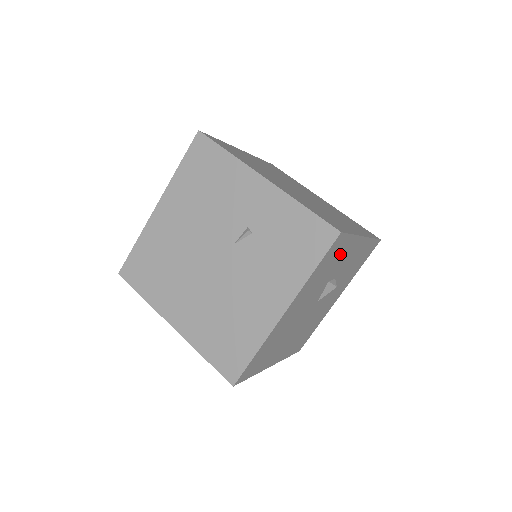
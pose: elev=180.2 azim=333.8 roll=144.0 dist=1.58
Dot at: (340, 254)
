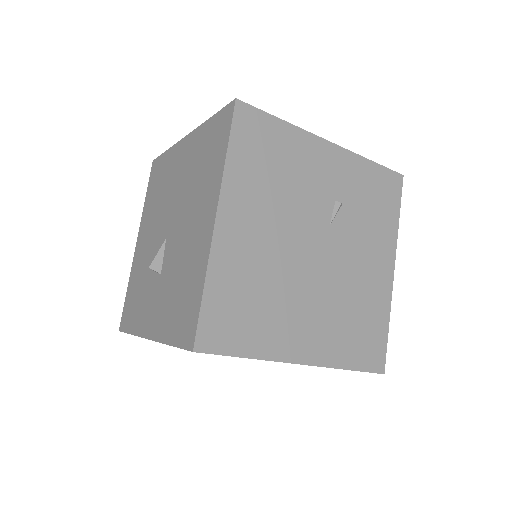
Dot at: occluded
